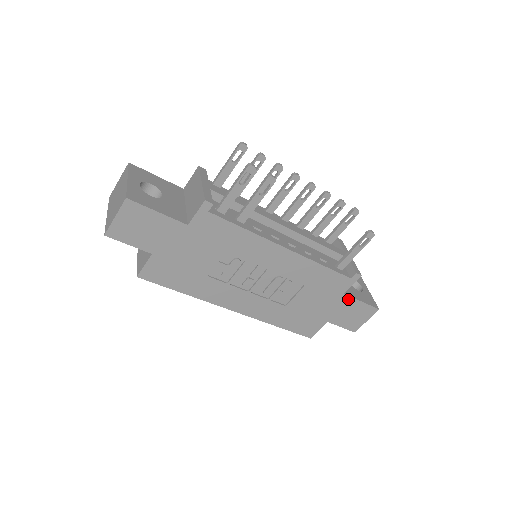
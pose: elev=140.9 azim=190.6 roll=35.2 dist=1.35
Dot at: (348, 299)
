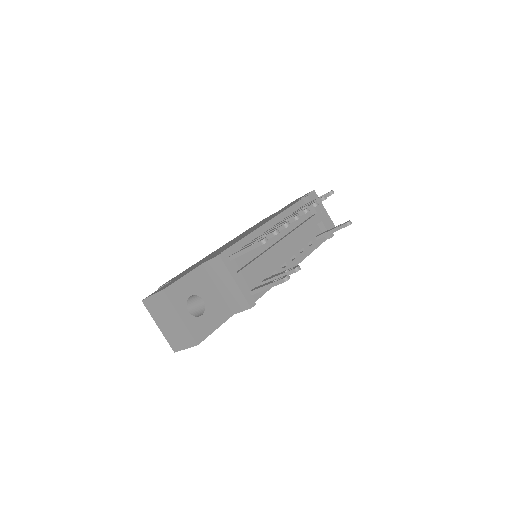
Dot at: occluded
